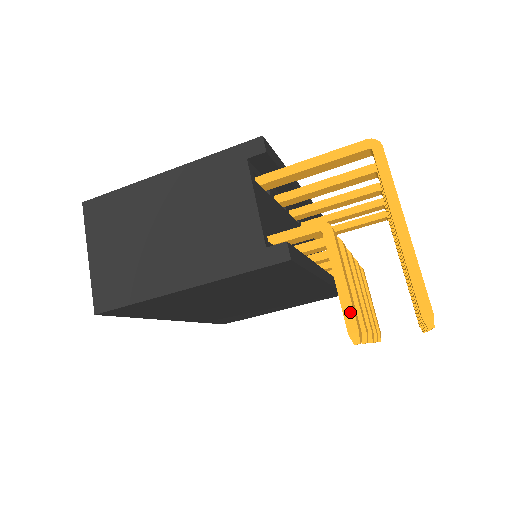
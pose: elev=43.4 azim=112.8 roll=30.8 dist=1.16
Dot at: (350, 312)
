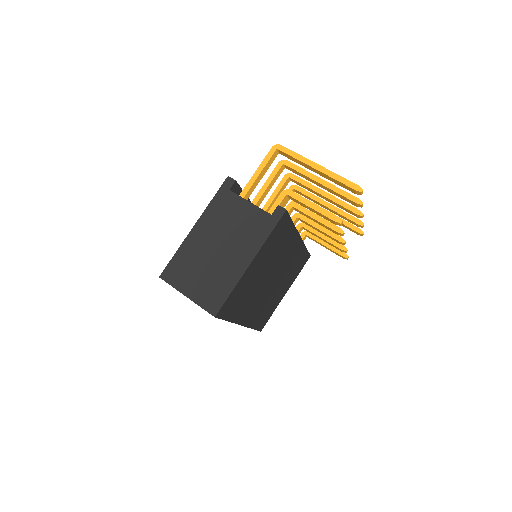
Dot at: (327, 213)
